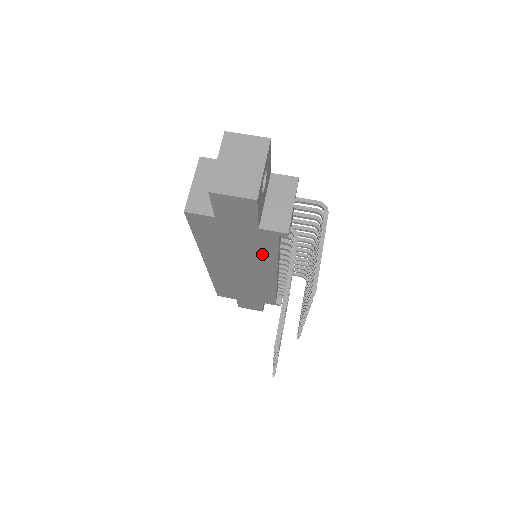
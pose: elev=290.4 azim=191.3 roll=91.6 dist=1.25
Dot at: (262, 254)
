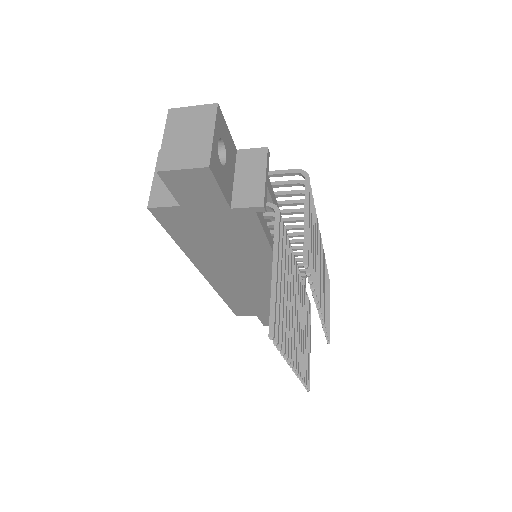
Dot at: (251, 245)
